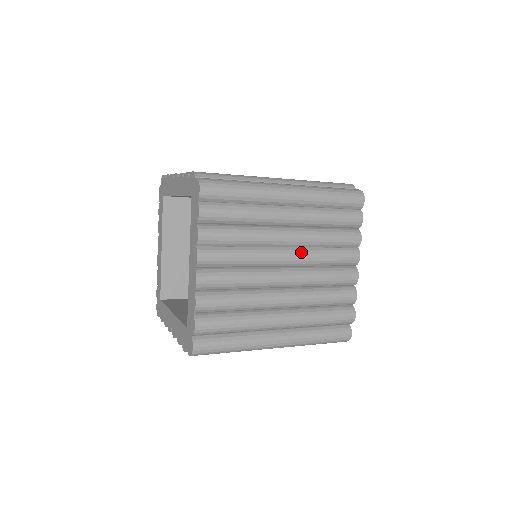
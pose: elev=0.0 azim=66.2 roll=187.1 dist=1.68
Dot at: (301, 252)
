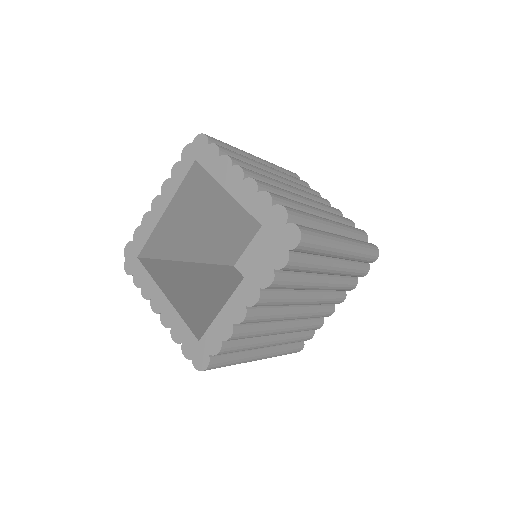
Dot at: occluded
